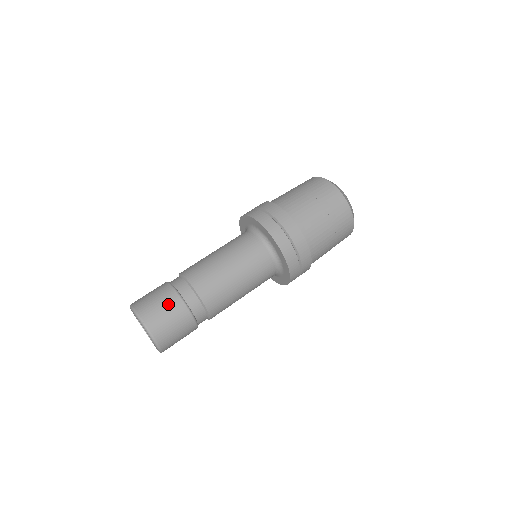
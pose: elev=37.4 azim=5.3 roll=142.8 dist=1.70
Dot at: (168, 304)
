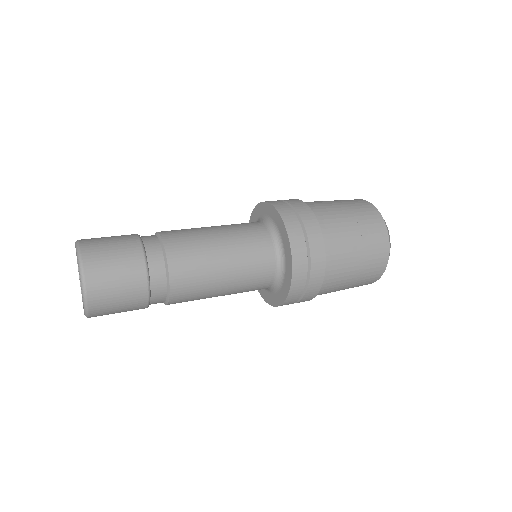
Dot at: (119, 236)
